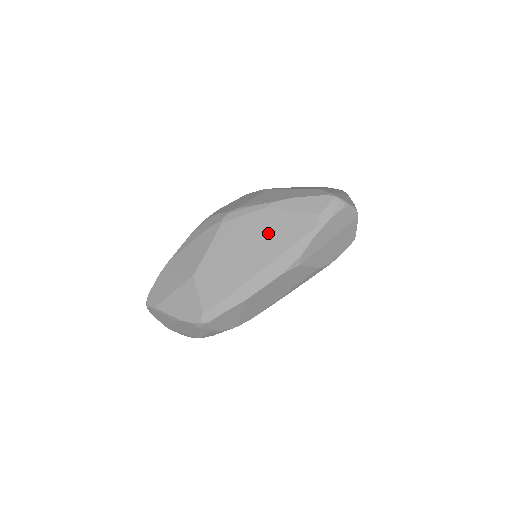
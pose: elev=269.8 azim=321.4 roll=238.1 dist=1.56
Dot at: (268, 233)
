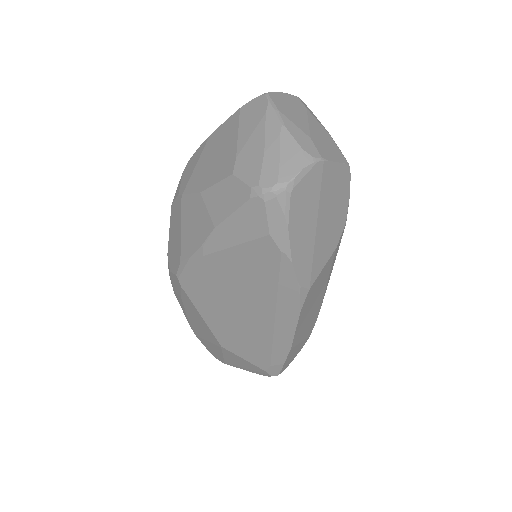
Dot at: (238, 283)
